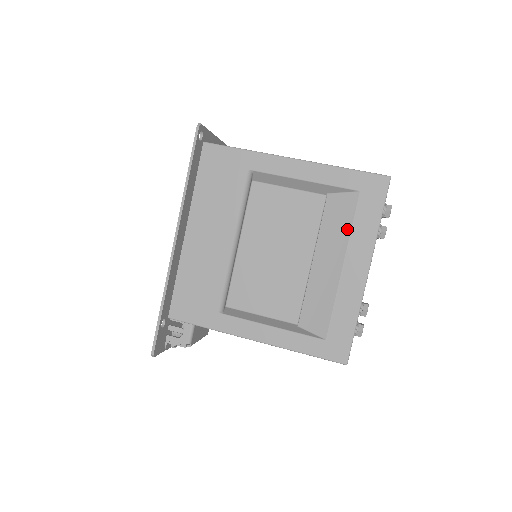
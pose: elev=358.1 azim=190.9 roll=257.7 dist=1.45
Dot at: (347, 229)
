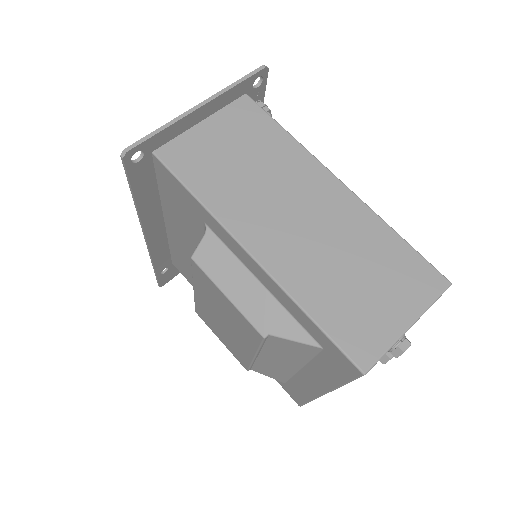
Dot at: (304, 358)
